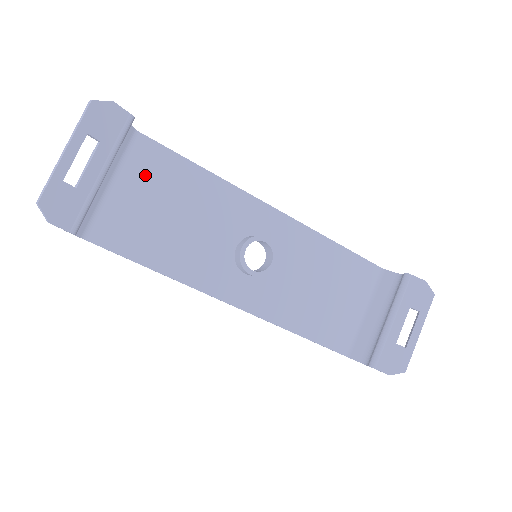
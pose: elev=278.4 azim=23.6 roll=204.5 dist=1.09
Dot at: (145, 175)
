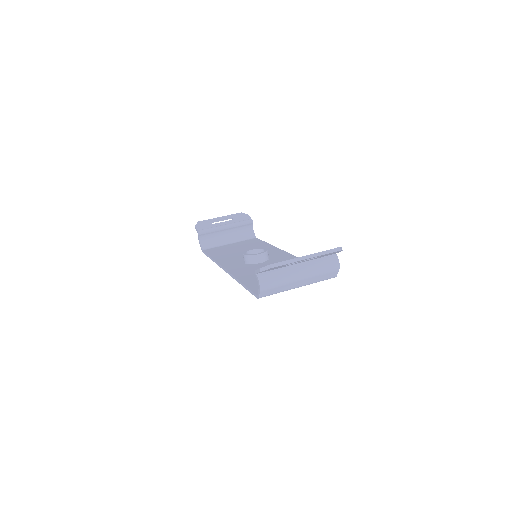
Dot at: (244, 243)
